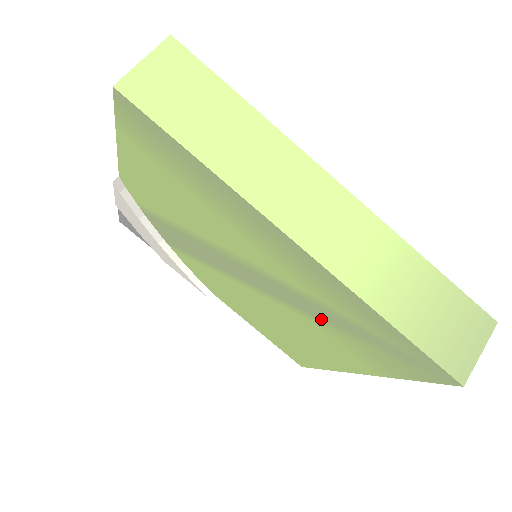
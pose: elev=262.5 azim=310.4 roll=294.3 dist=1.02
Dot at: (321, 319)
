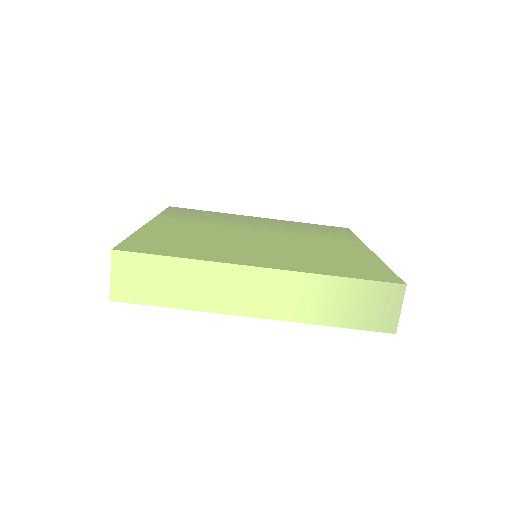
Dot at: occluded
